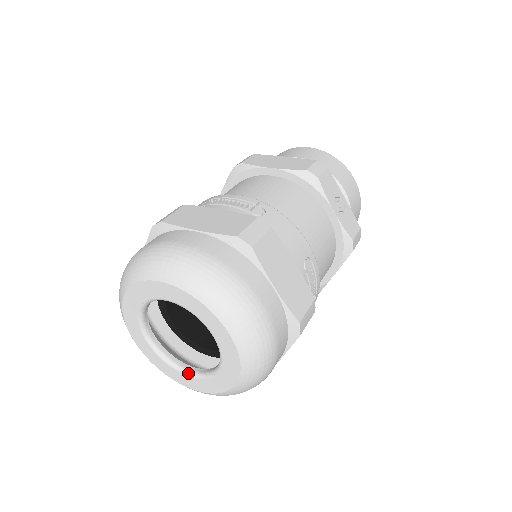
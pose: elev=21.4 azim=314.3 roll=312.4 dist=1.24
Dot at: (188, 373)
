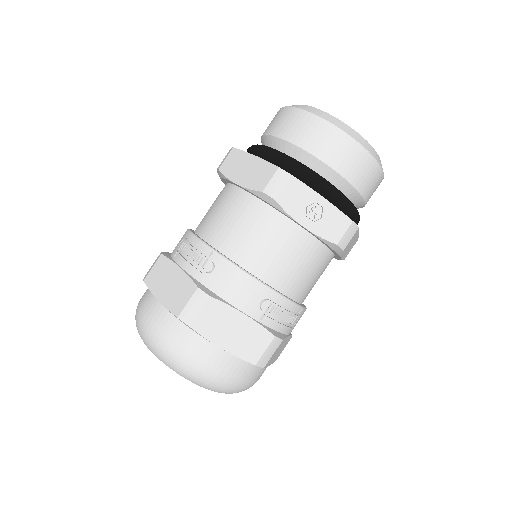
Dot at: occluded
